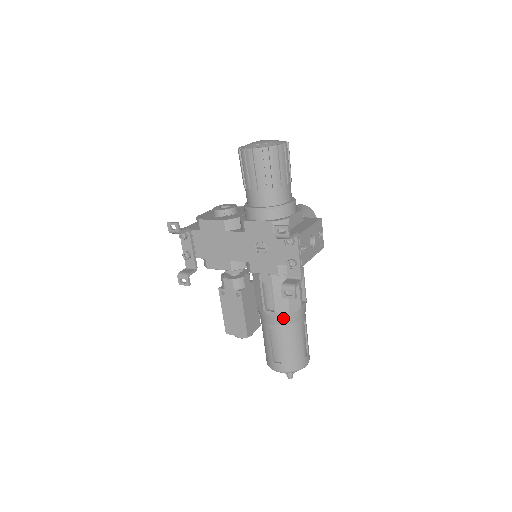
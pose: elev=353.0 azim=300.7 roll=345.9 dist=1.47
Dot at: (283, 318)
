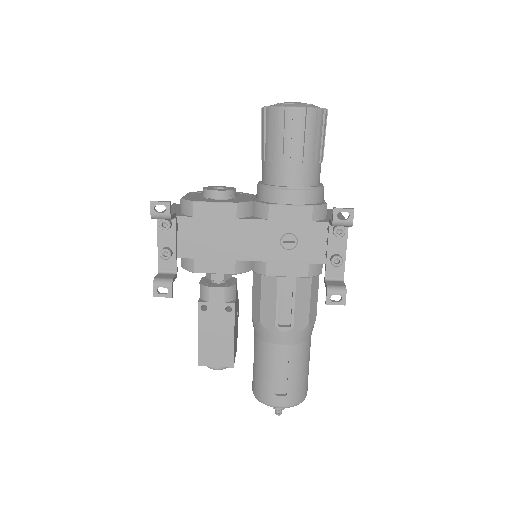
Dot at: (299, 335)
